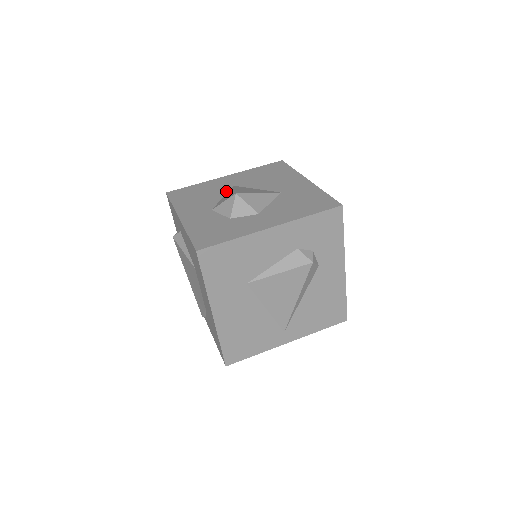
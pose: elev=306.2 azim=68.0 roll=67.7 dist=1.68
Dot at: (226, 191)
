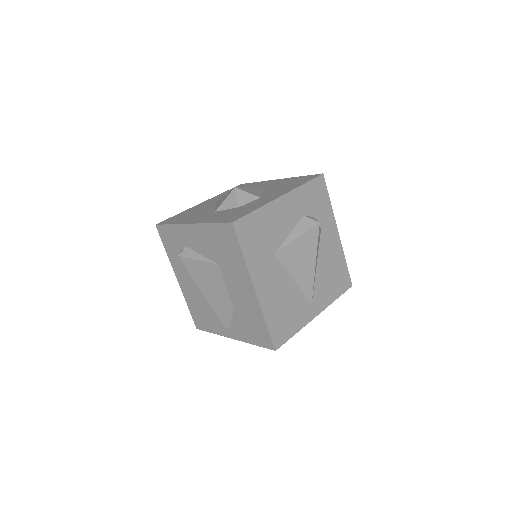
Dot at: (214, 204)
